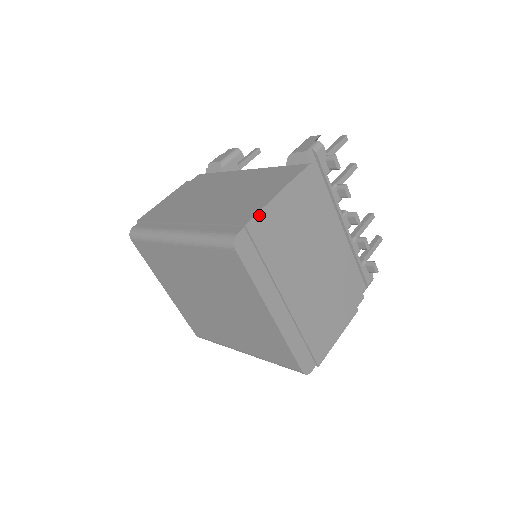
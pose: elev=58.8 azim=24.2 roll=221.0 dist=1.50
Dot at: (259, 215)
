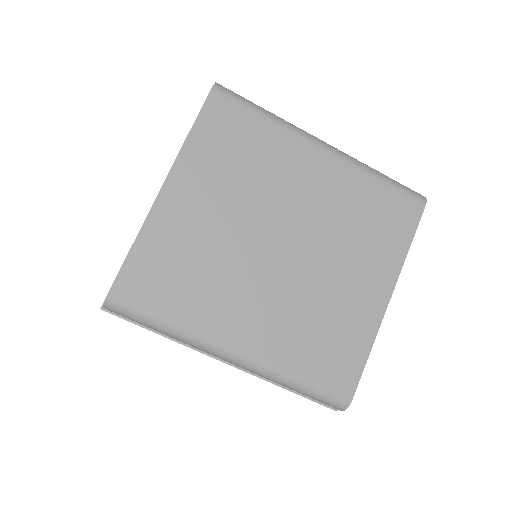
Dot at: occluded
